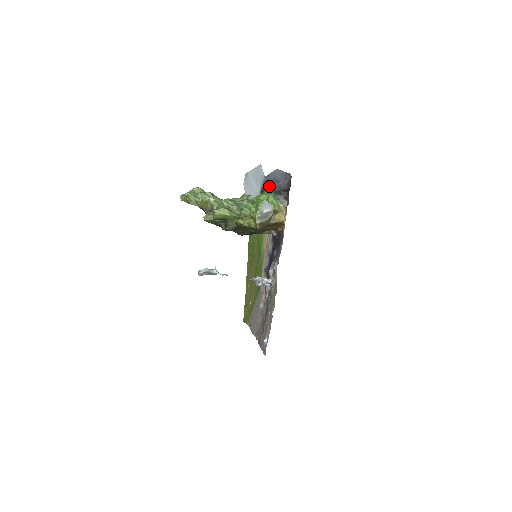
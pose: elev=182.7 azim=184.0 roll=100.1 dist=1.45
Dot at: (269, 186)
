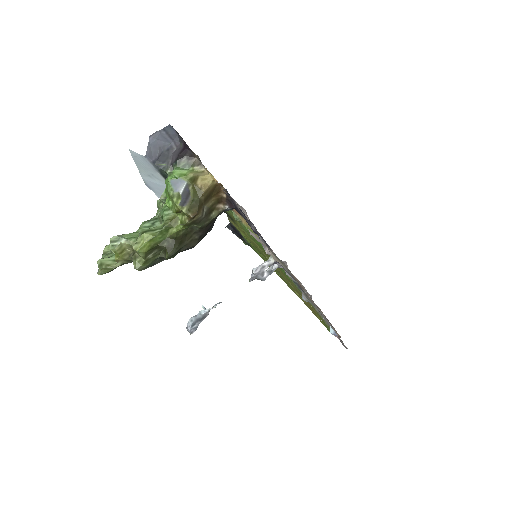
Dot at: (164, 163)
